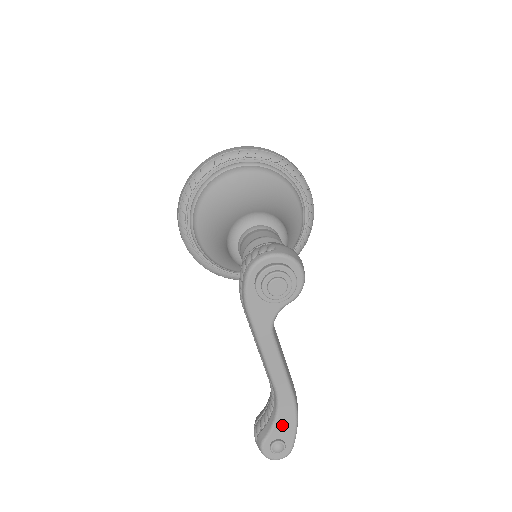
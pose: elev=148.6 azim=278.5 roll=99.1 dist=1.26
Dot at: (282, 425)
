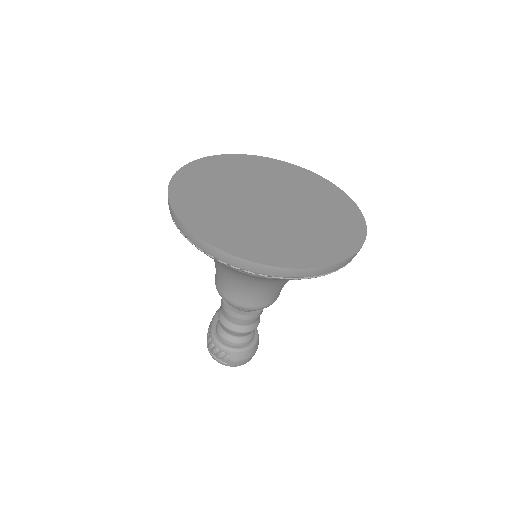
Dot at: occluded
